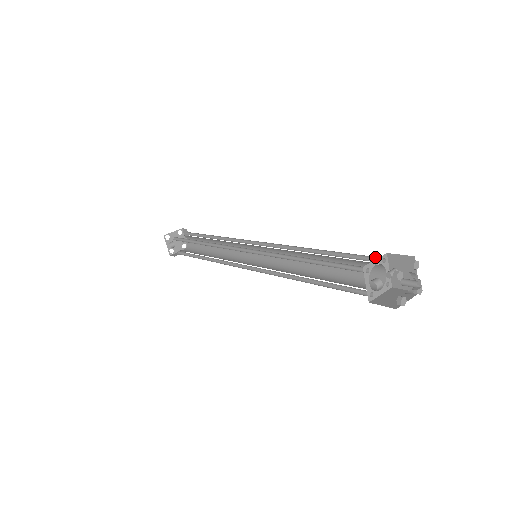
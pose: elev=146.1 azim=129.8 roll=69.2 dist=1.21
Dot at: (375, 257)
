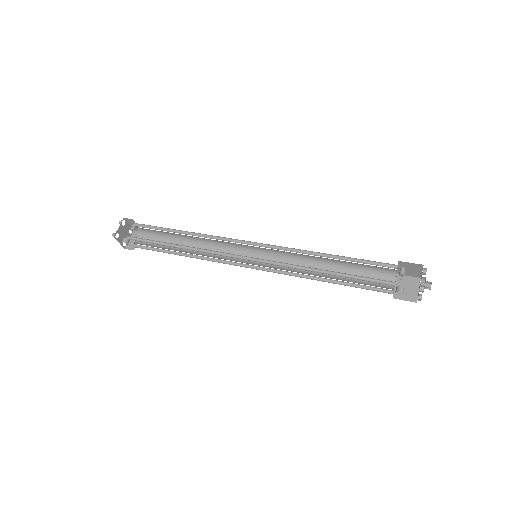
Dot at: (388, 263)
